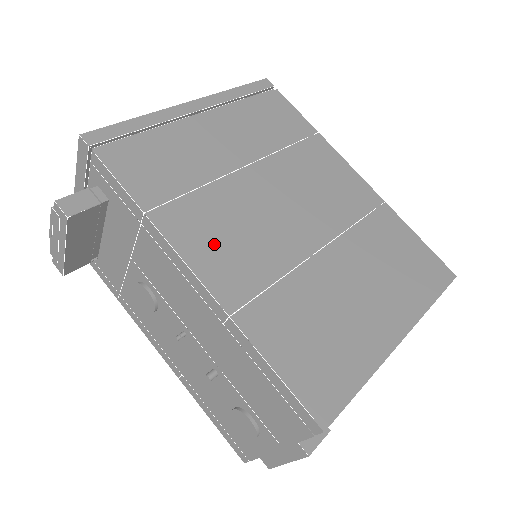
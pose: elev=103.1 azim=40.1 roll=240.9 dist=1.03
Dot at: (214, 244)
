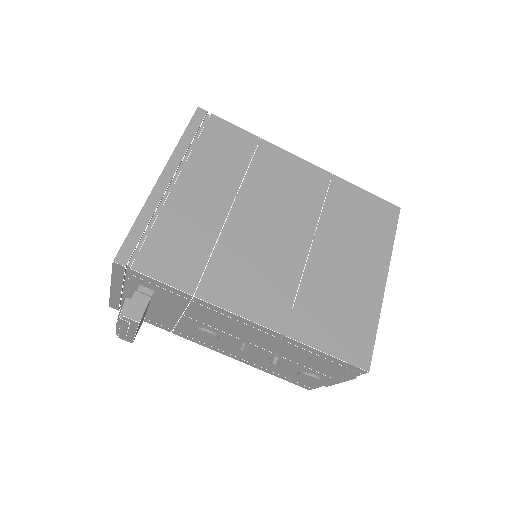
Dot at: (247, 289)
